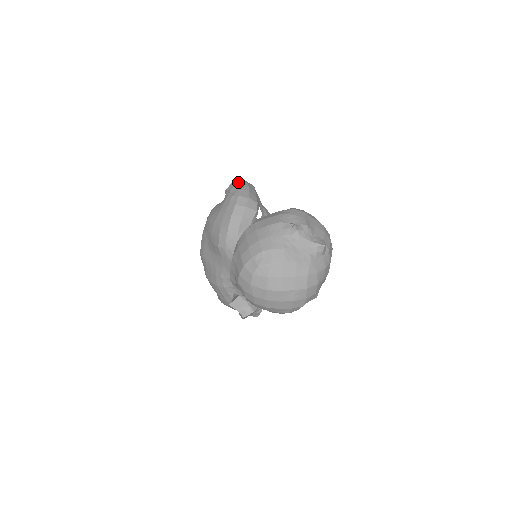
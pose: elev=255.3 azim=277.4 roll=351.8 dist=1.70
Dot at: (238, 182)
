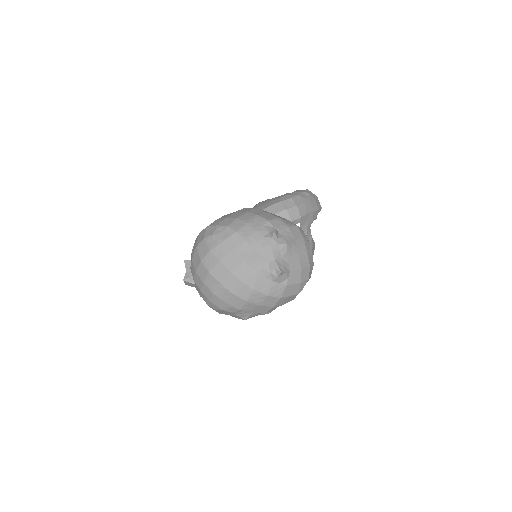
Dot at: (308, 192)
